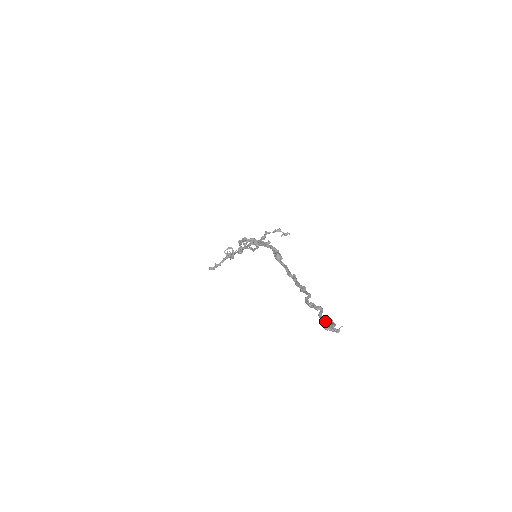
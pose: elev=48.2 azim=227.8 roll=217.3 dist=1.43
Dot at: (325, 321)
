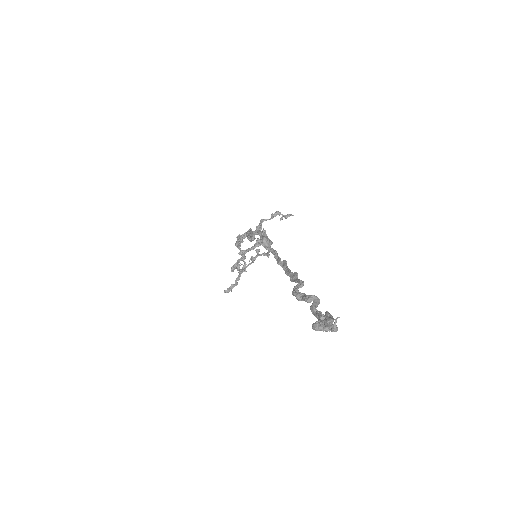
Dot at: (319, 317)
